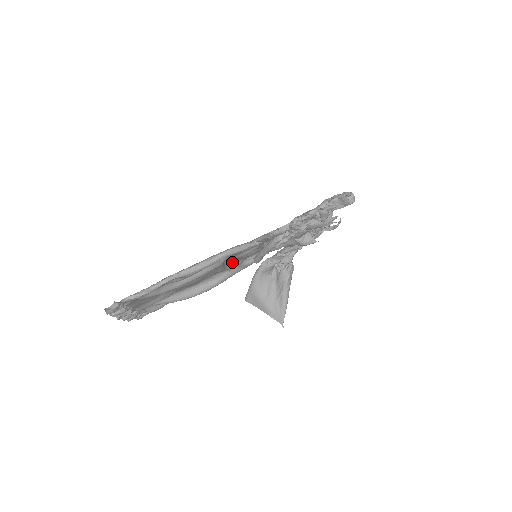
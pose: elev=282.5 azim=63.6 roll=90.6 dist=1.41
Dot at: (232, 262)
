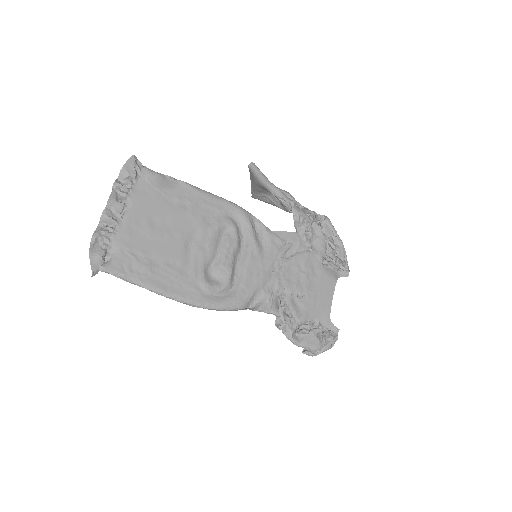
Dot at: (235, 246)
